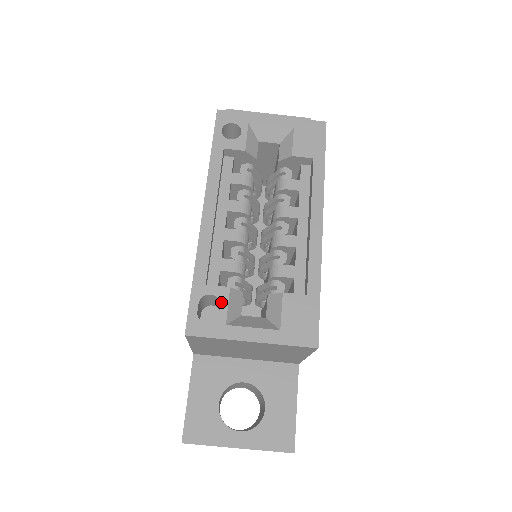
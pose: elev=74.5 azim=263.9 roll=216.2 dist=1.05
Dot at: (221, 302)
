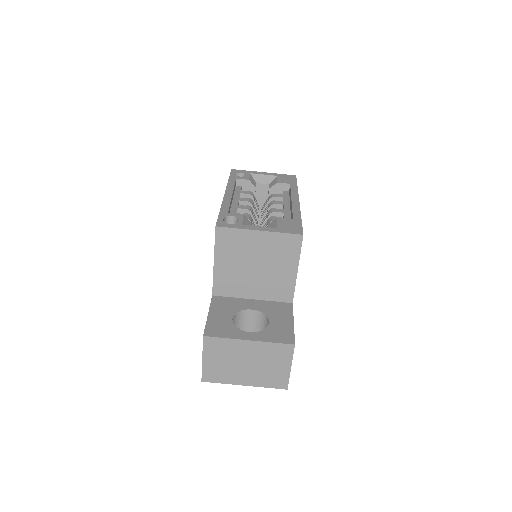
Dot at: (238, 218)
